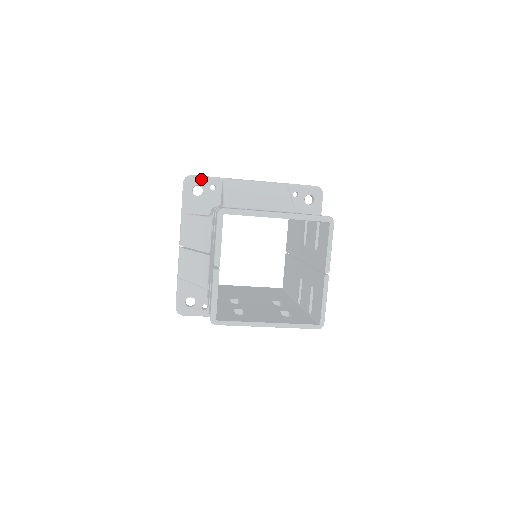
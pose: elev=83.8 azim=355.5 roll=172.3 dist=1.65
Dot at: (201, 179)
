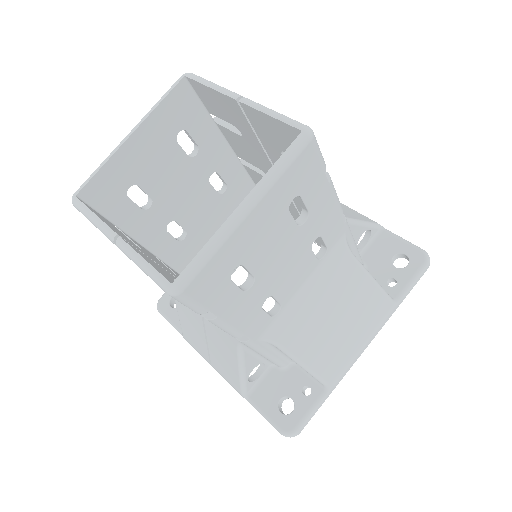
Dot at: occluded
